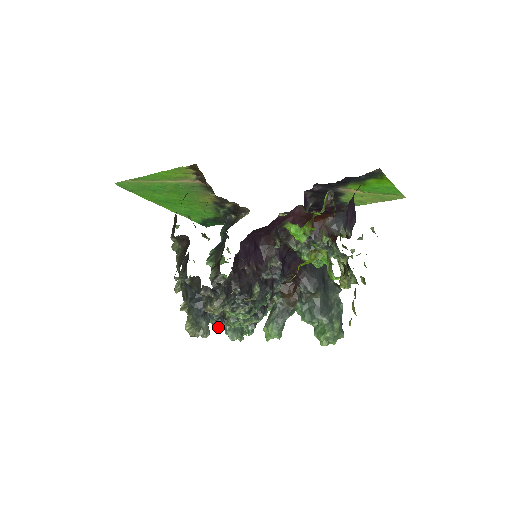
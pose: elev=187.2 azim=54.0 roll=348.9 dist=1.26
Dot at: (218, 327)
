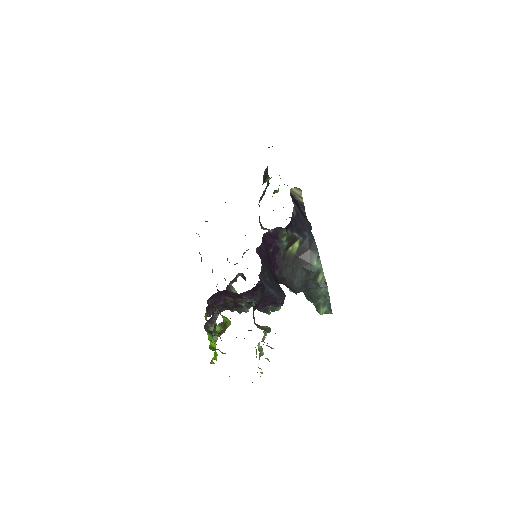
Dot at: occluded
